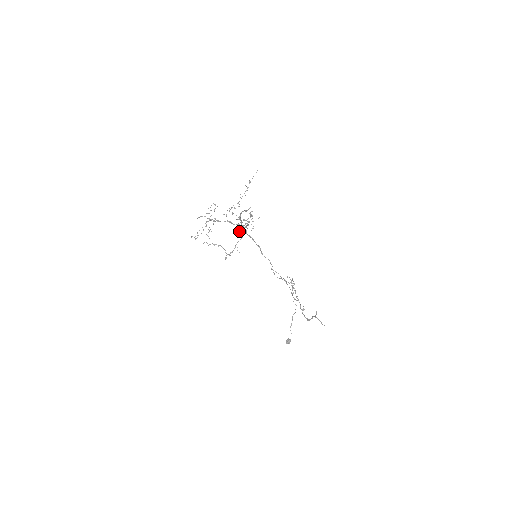
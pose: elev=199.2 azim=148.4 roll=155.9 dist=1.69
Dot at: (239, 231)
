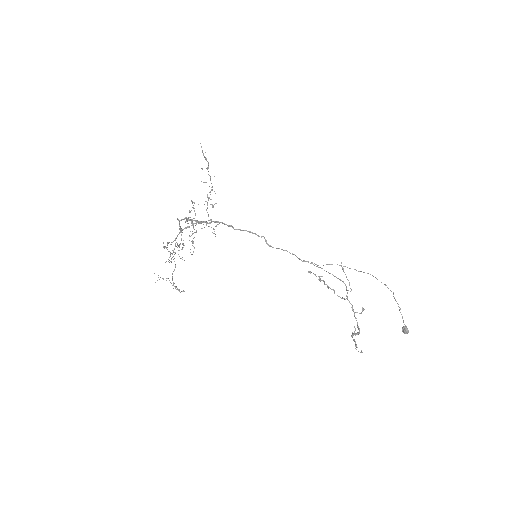
Dot at: (166, 261)
